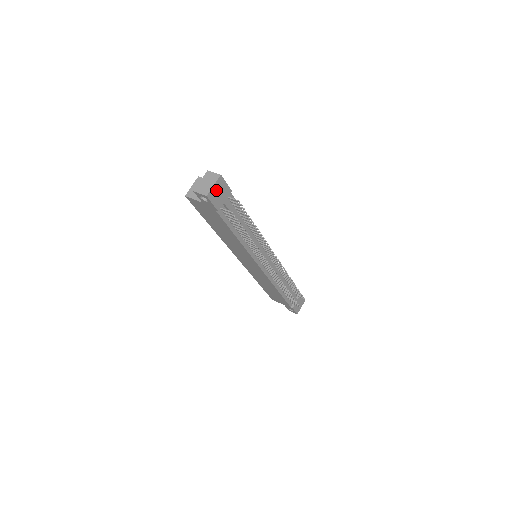
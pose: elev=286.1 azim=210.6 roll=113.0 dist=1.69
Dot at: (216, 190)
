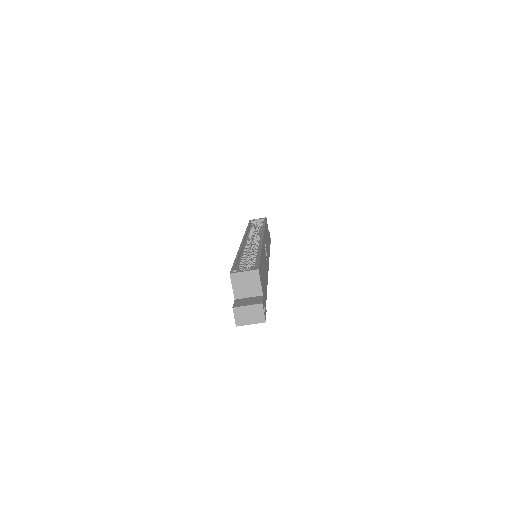
Dot at: occluded
